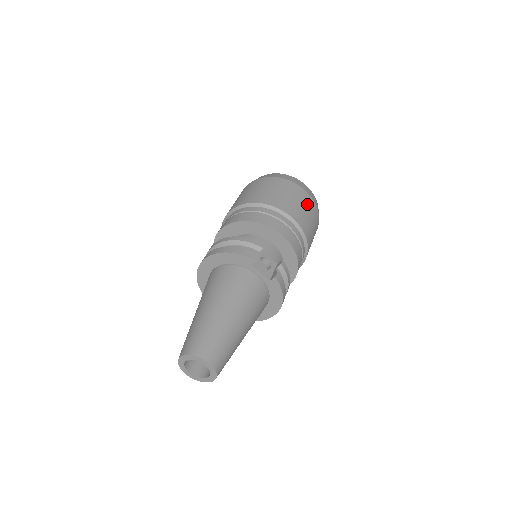
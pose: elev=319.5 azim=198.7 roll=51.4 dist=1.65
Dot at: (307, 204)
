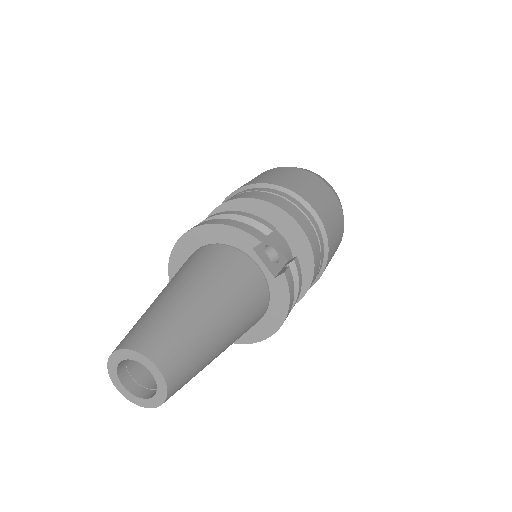
Dot at: (334, 206)
